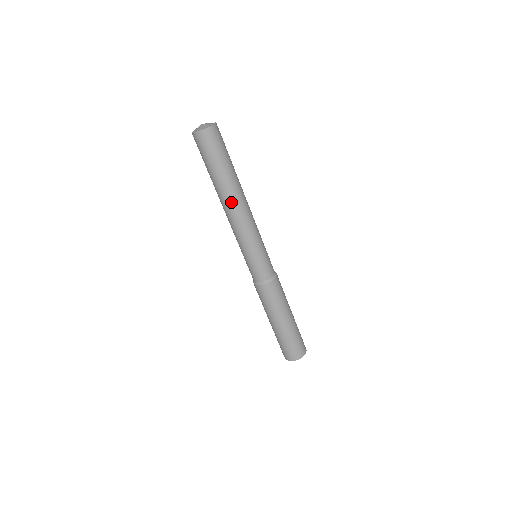
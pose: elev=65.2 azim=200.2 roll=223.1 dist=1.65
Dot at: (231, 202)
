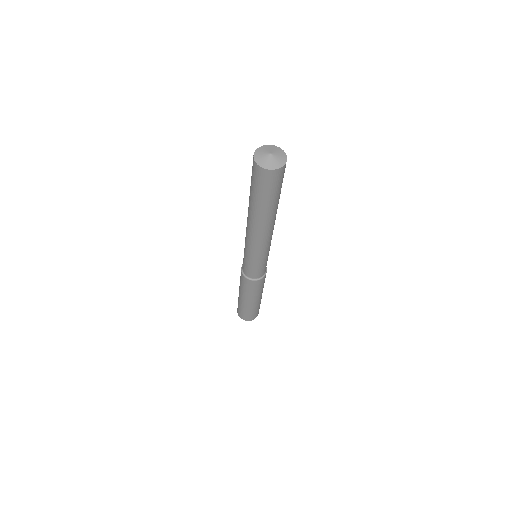
Dot at: (272, 224)
